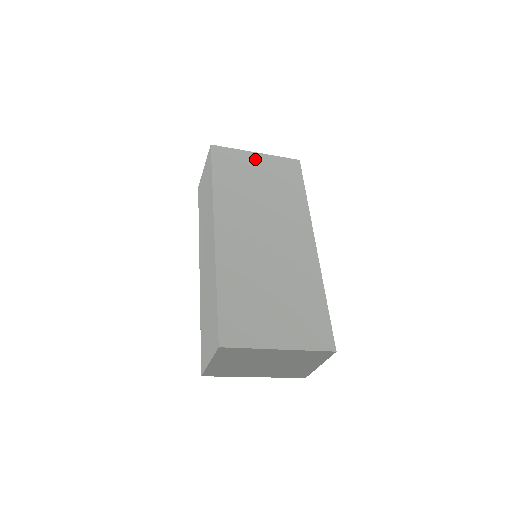
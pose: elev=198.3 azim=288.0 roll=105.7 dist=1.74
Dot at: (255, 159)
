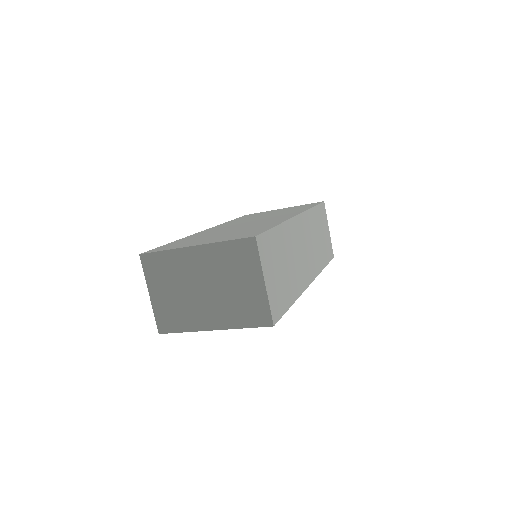
Dot at: occluded
